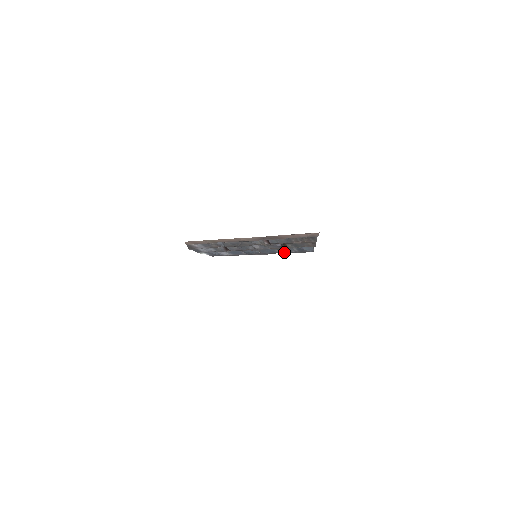
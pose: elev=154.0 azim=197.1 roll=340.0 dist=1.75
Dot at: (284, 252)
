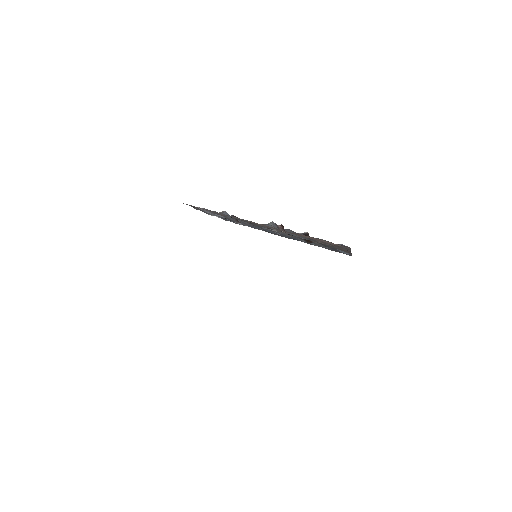
Dot at: (311, 244)
